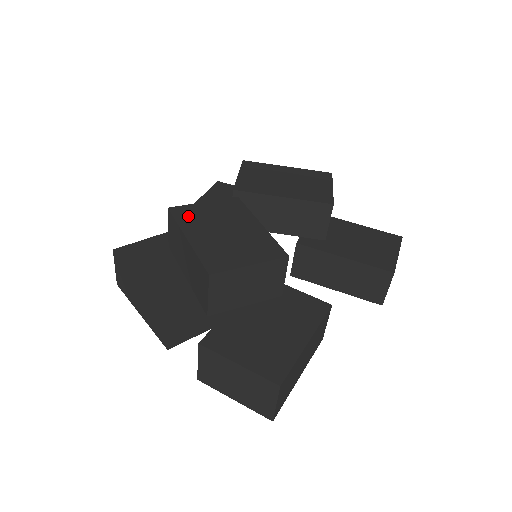
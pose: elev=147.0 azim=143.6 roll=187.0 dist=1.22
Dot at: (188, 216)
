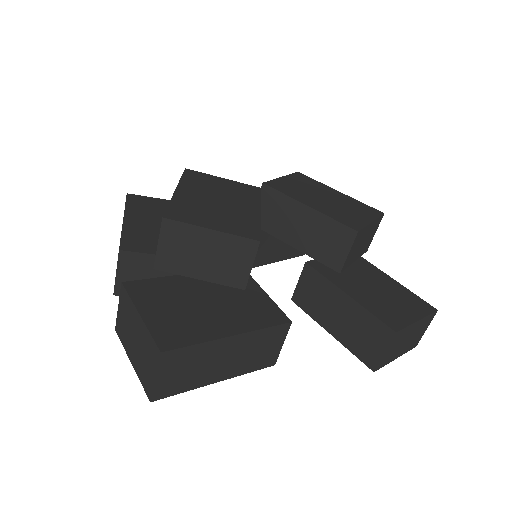
Dot at: (196, 179)
